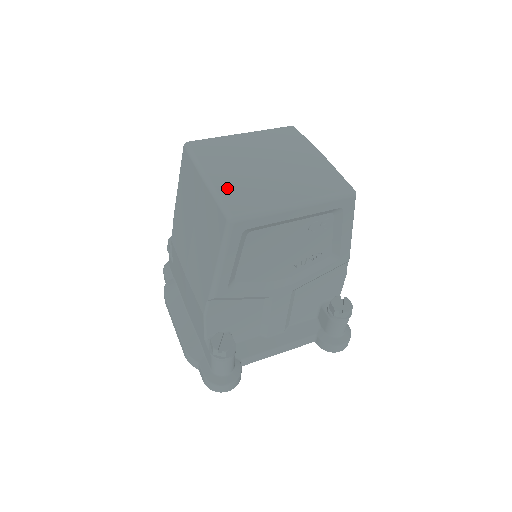
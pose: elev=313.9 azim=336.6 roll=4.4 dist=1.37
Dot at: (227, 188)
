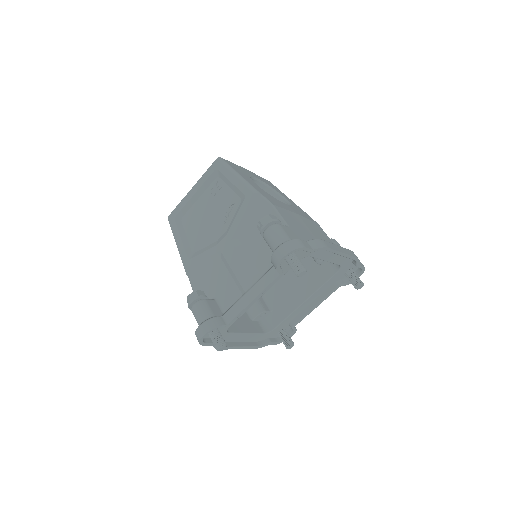
Dot at: occluded
